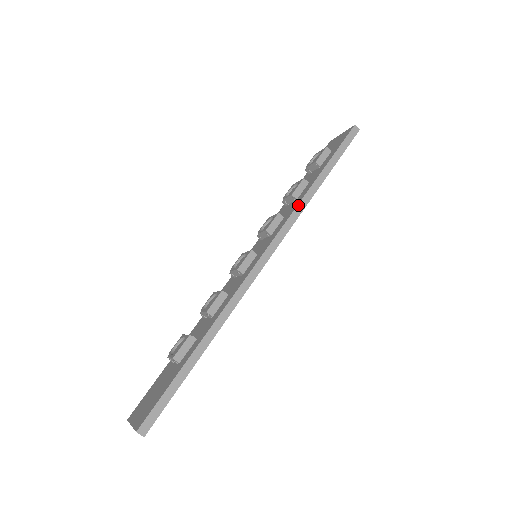
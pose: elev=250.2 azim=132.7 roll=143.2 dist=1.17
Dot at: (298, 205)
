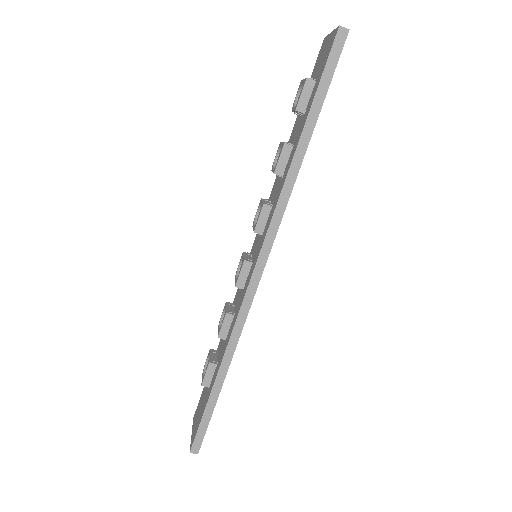
Dot at: (281, 193)
